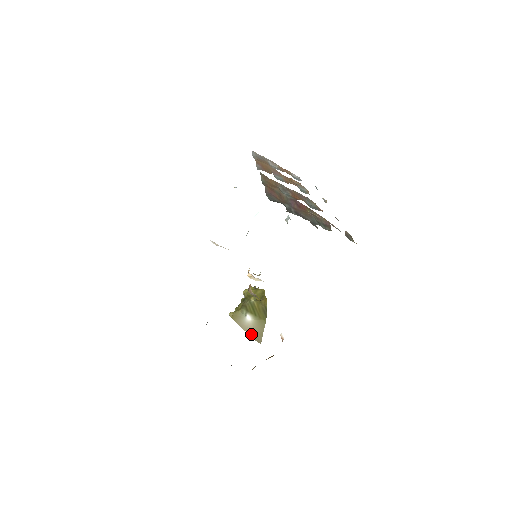
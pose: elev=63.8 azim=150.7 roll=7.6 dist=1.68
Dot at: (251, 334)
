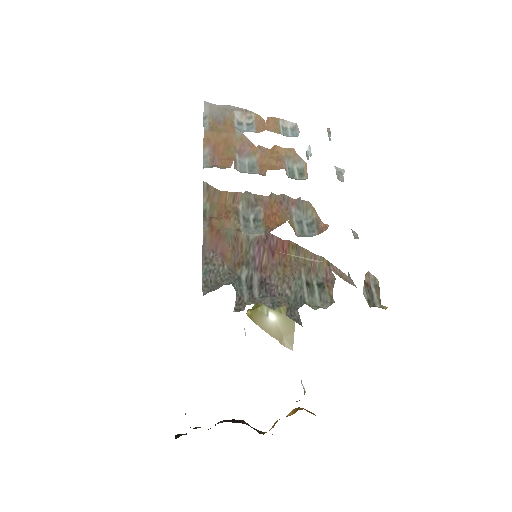
Dot at: (278, 339)
